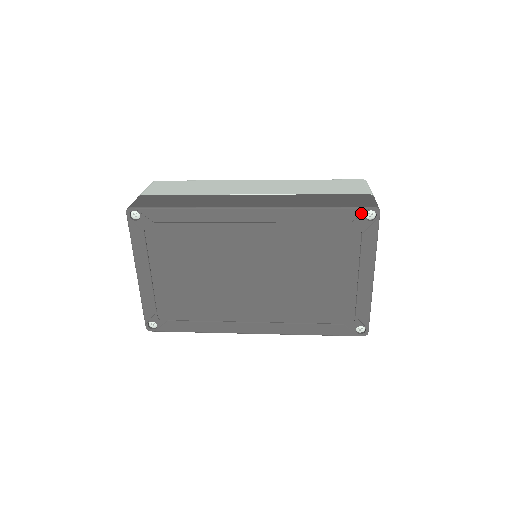
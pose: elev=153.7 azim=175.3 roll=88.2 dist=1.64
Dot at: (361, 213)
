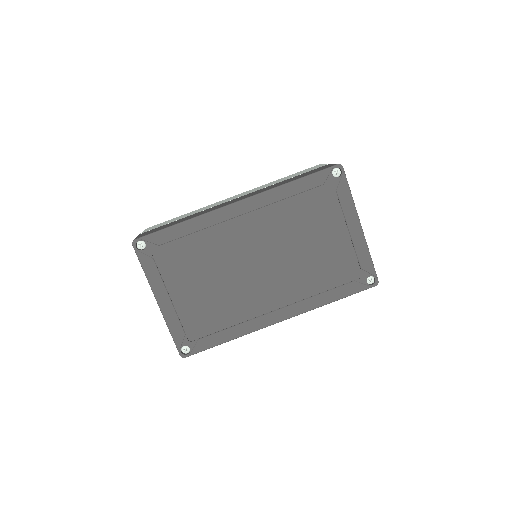
Dot at: (328, 173)
